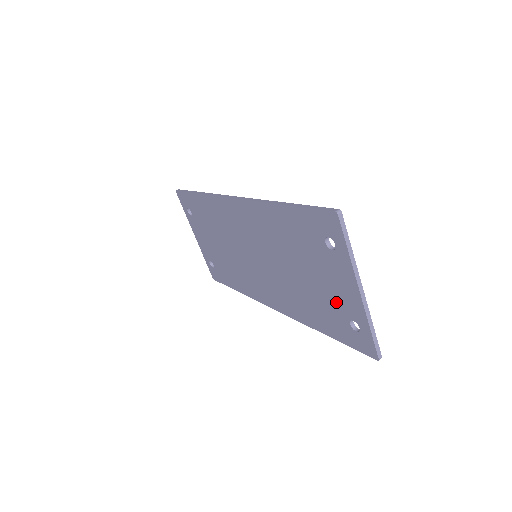
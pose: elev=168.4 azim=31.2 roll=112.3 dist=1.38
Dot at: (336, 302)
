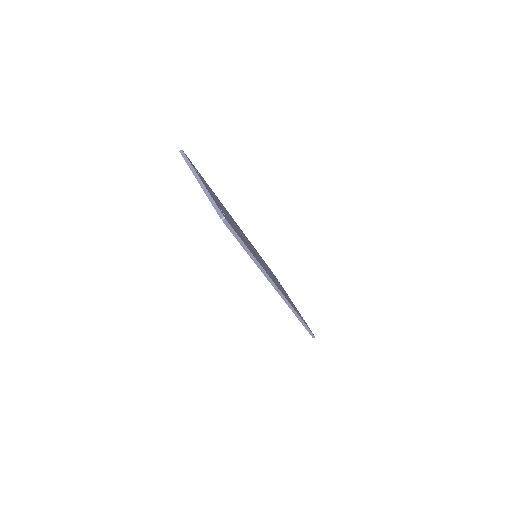
Dot at: occluded
